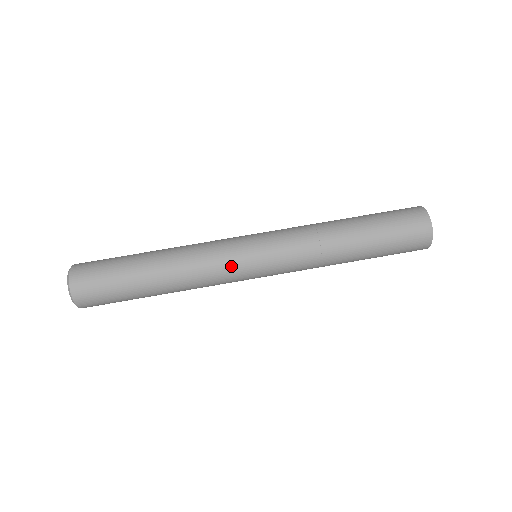
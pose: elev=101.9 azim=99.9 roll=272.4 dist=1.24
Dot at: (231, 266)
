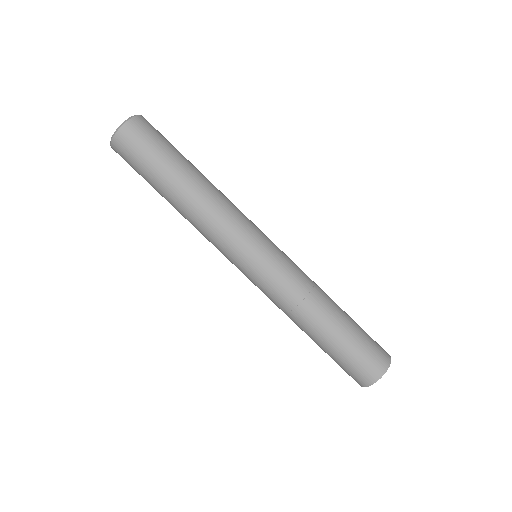
Dot at: (240, 236)
